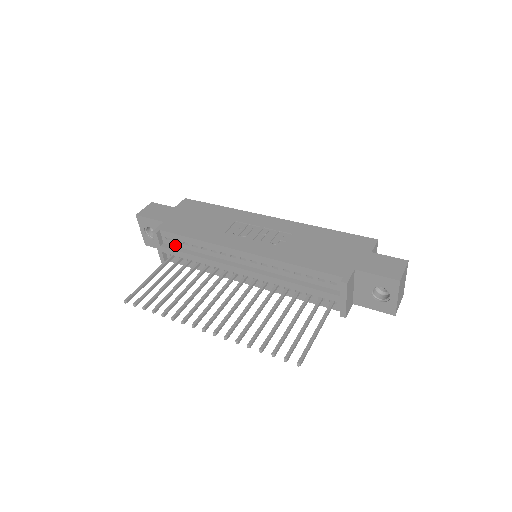
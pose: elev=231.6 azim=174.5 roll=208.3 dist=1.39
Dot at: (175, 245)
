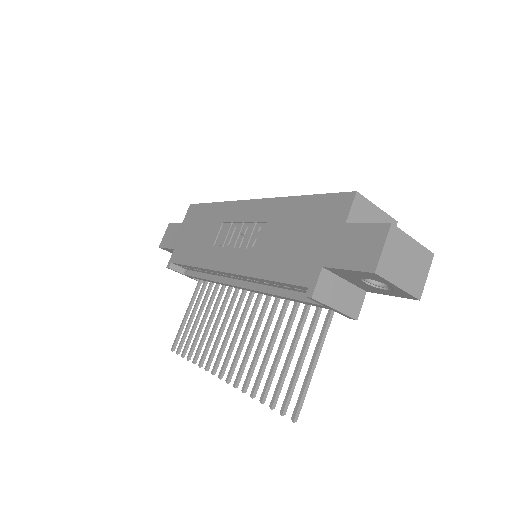
Dot at: (192, 270)
